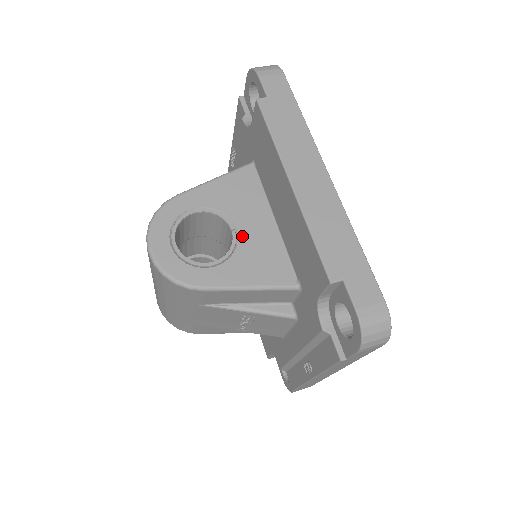
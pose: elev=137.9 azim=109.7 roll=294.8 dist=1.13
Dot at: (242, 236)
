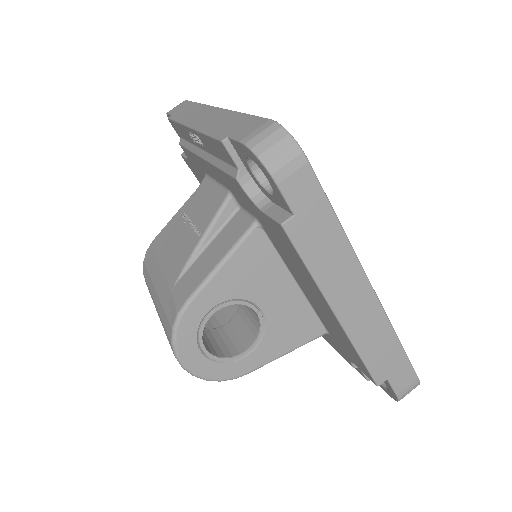
Dot at: (268, 314)
